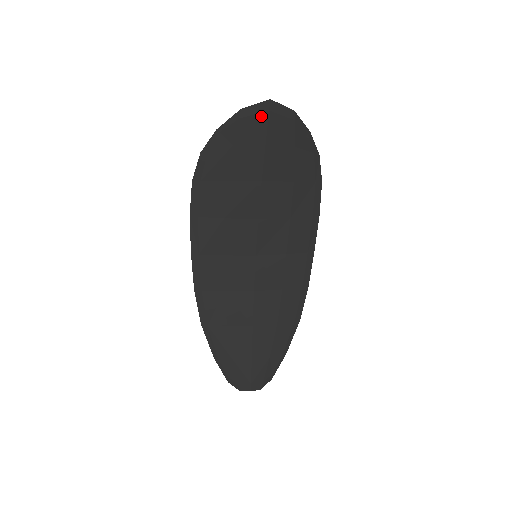
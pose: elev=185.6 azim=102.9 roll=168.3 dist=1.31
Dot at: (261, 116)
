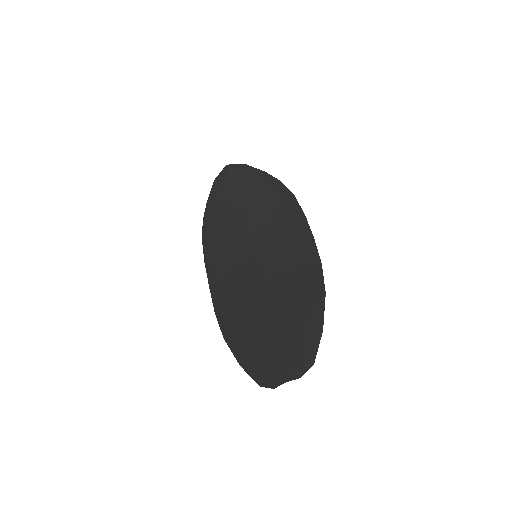
Dot at: (225, 175)
